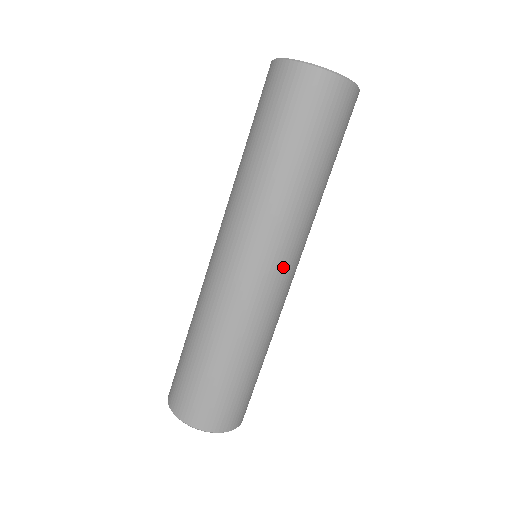
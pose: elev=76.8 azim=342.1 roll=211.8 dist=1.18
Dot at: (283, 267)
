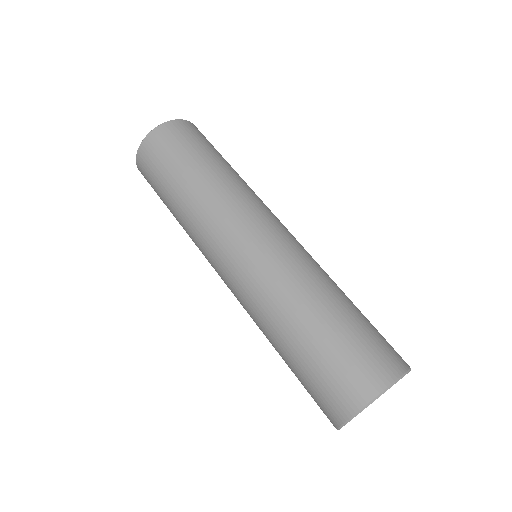
Dot at: (262, 227)
